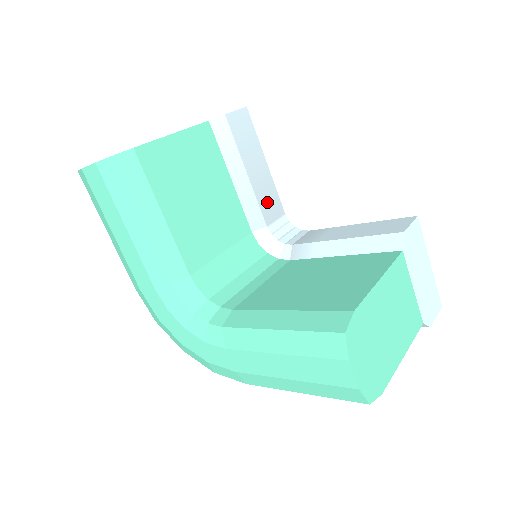
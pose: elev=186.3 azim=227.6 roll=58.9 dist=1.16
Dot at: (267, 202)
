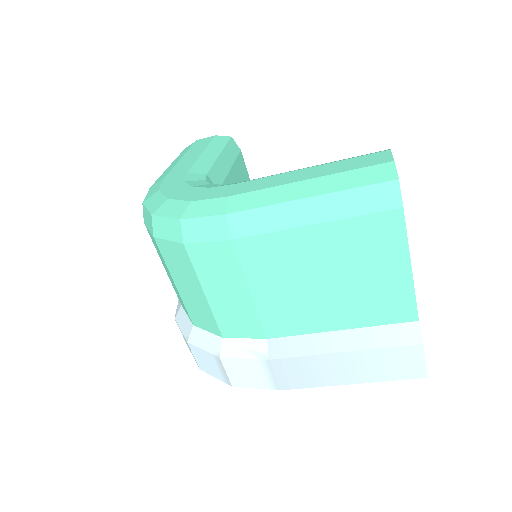
Dot at: occluded
